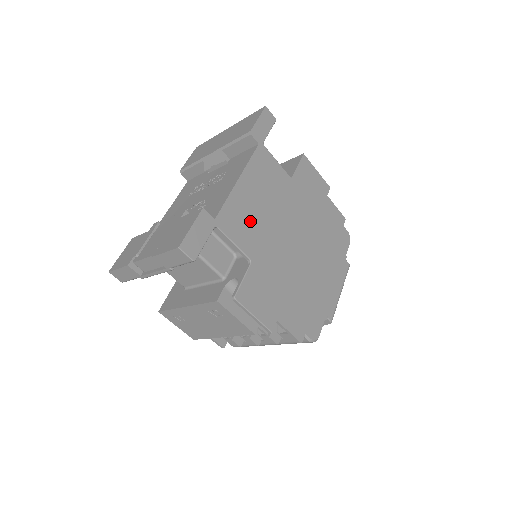
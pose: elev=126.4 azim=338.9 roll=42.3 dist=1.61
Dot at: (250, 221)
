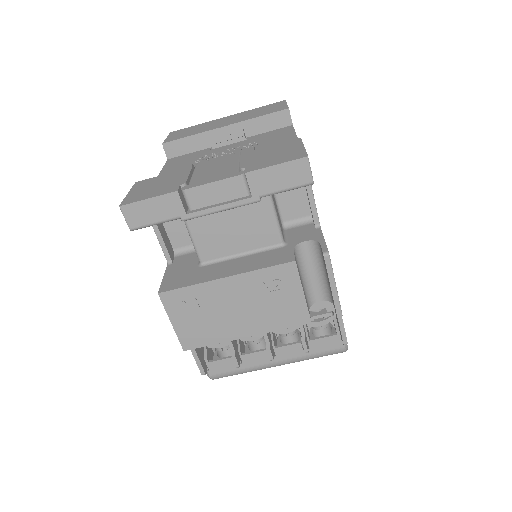
Dot at: occluded
